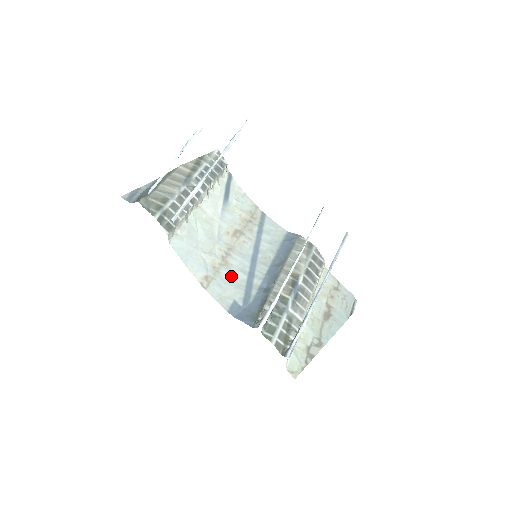
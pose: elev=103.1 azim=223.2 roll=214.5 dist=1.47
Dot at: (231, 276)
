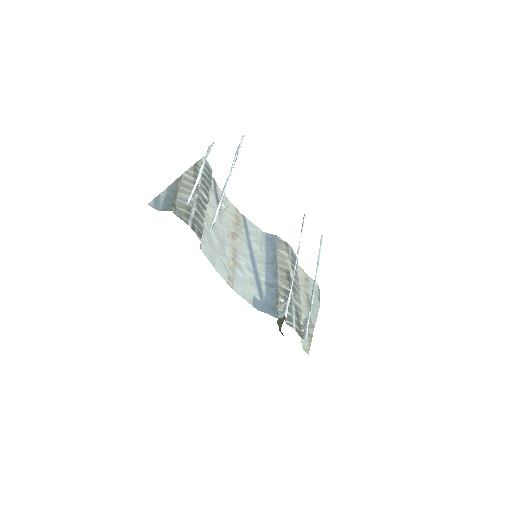
Dot at: (244, 275)
